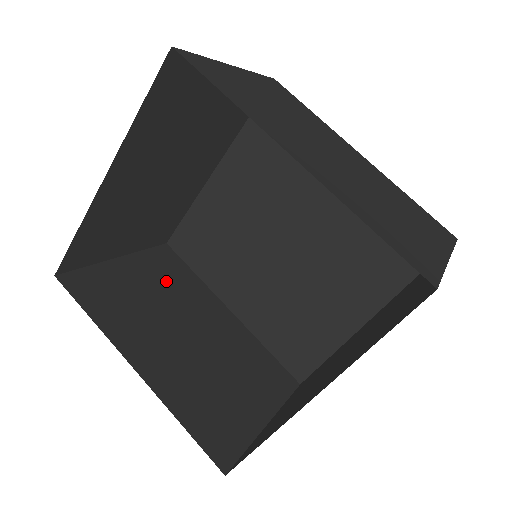
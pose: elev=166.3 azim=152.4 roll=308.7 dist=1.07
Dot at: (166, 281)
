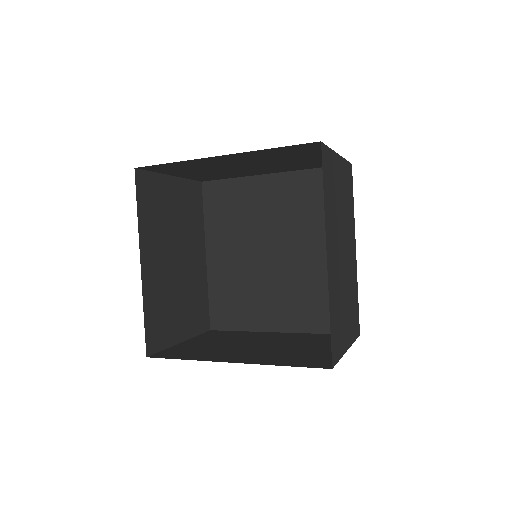
Dot at: (186, 211)
